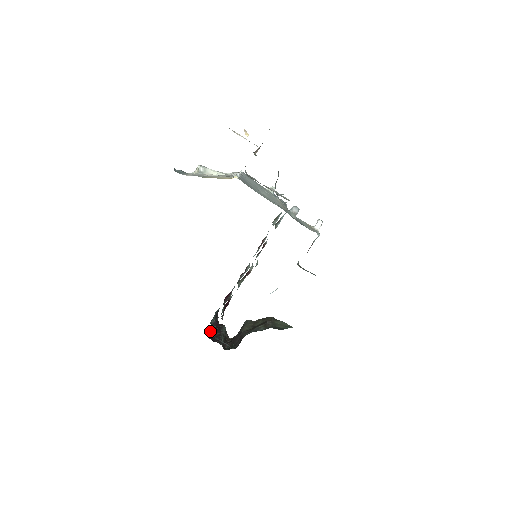
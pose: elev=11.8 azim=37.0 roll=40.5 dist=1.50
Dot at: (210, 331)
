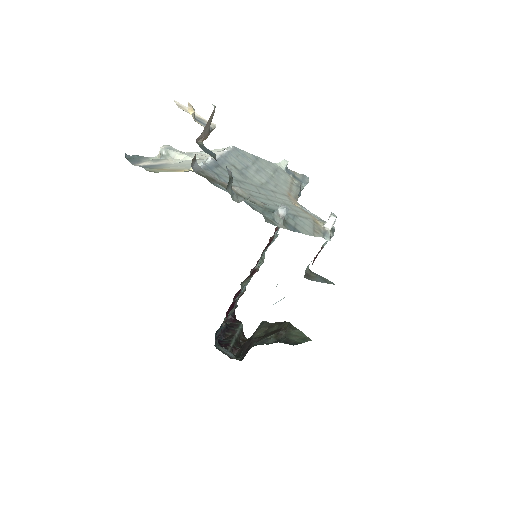
Dot at: (219, 332)
